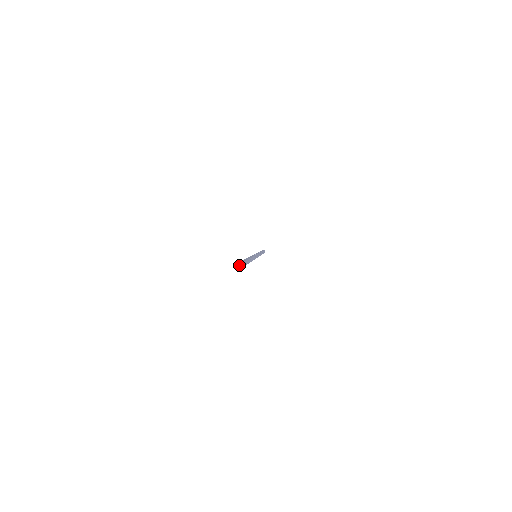
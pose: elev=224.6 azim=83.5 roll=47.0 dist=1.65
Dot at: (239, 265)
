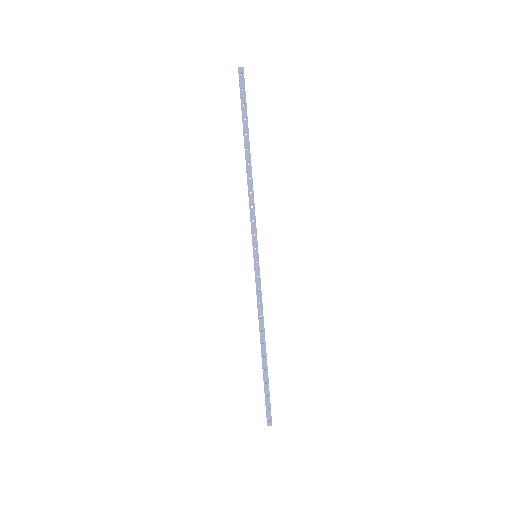
Dot at: (239, 68)
